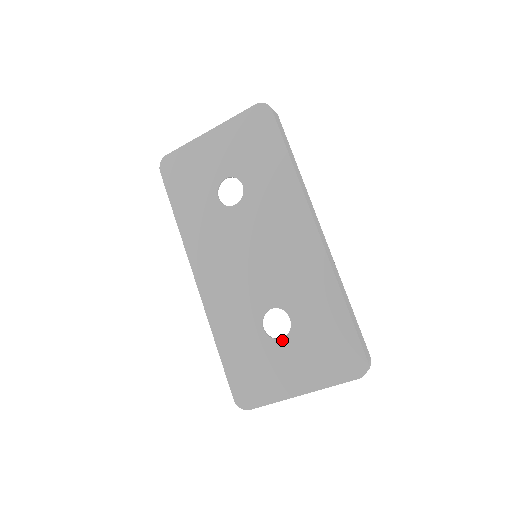
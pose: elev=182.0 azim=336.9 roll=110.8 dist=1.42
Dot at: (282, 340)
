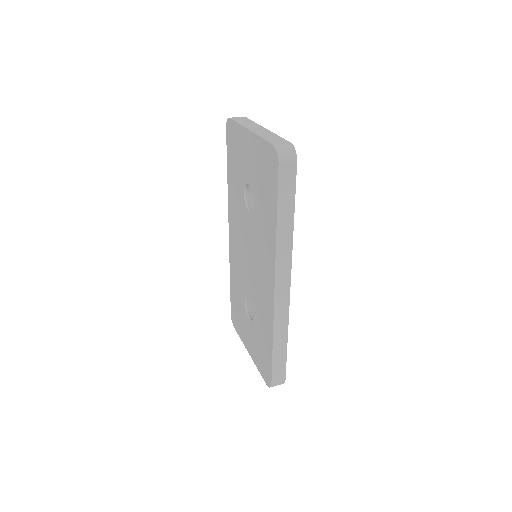
Dot at: (249, 320)
